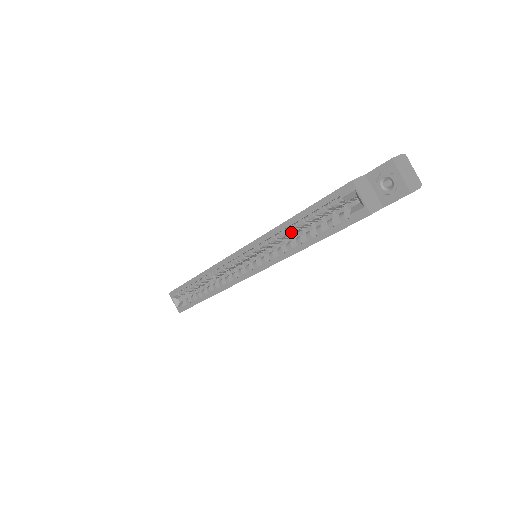
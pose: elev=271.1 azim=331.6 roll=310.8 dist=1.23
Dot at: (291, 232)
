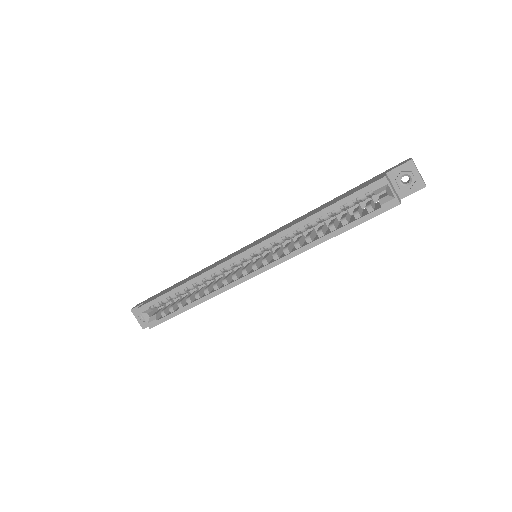
Dot at: (309, 227)
